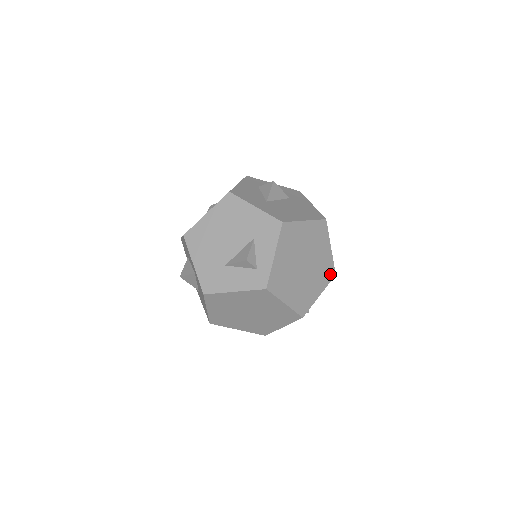
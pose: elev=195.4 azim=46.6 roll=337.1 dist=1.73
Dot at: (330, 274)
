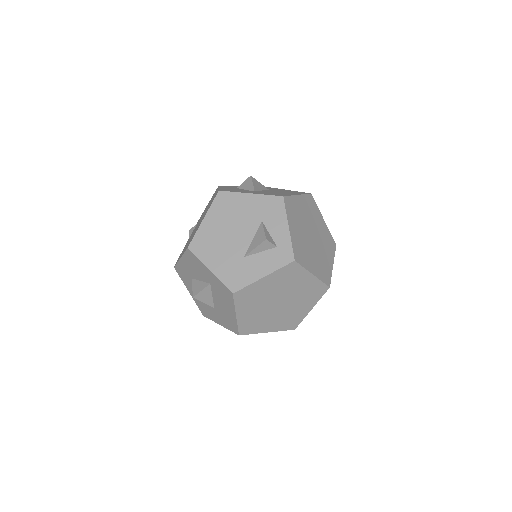
Dot at: (332, 244)
